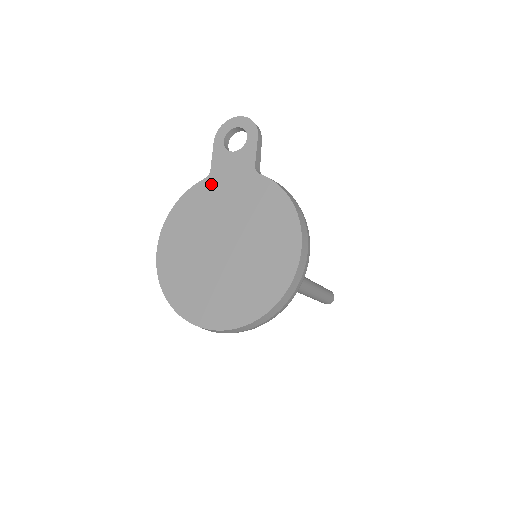
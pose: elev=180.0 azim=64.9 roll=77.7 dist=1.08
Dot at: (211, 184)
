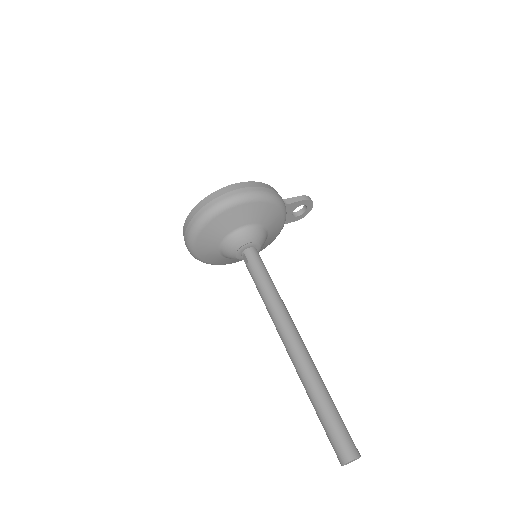
Dot at: occluded
